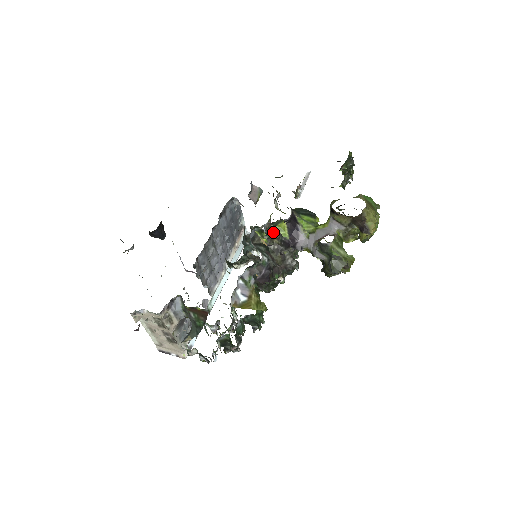
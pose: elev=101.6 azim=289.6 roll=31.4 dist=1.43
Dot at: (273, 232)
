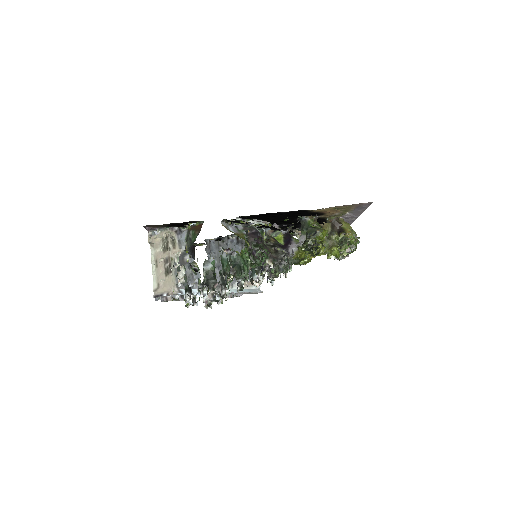
Dot at: (272, 238)
